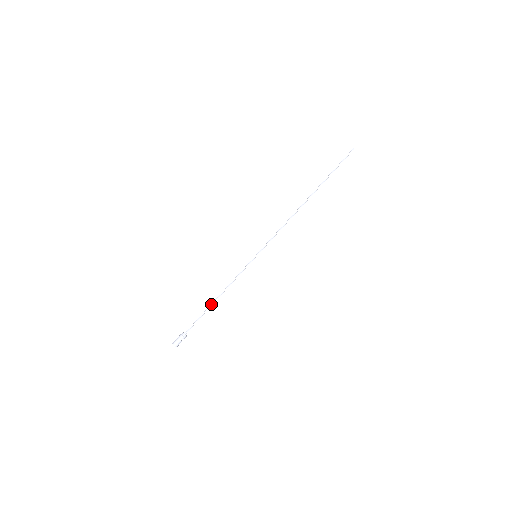
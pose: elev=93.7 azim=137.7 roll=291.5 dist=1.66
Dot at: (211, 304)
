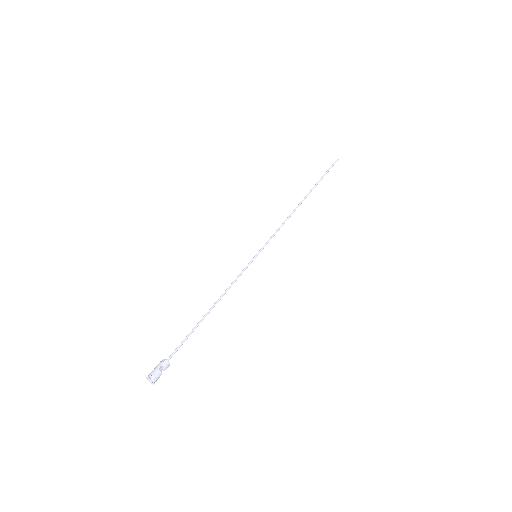
Dot at: (203, 316)
